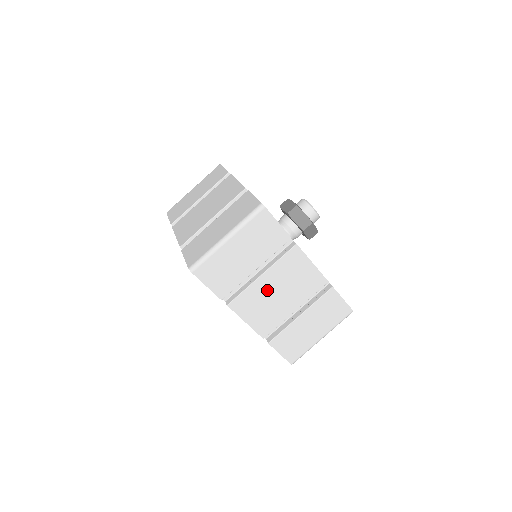
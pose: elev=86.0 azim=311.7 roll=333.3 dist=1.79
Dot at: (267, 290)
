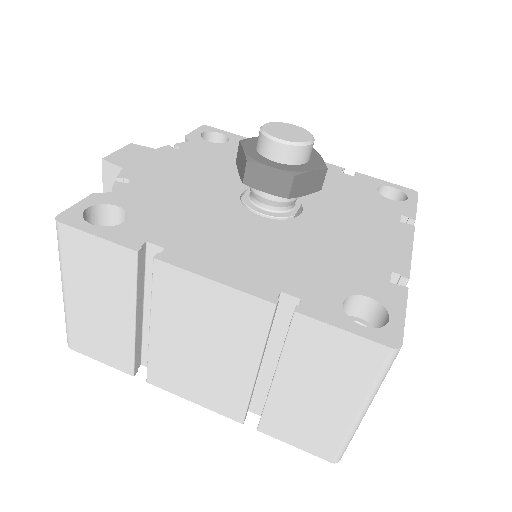
Dot at: occluded
